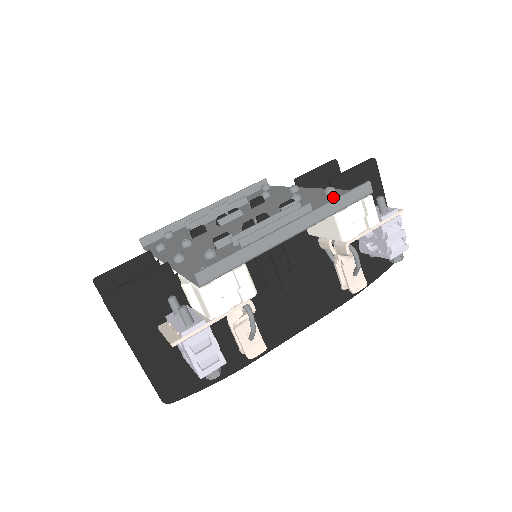
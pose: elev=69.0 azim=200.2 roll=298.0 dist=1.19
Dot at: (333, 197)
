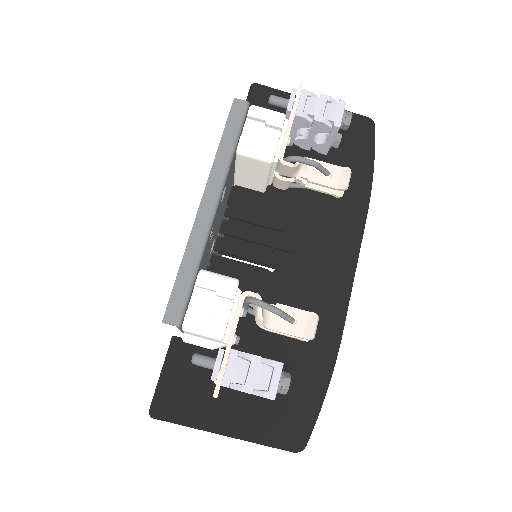
Dot at: occluded
